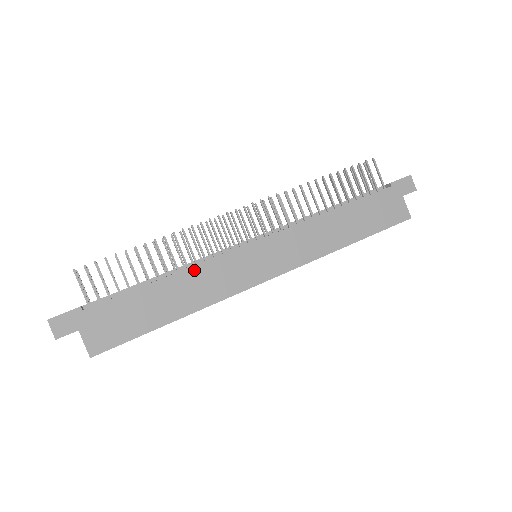
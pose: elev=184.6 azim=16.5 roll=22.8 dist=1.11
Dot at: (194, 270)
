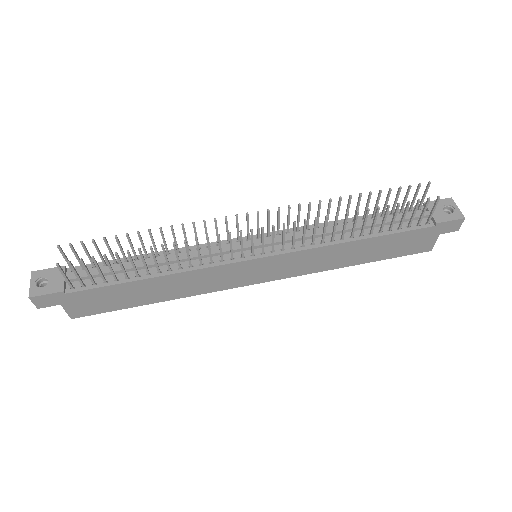
Dot at: (186, 274)
